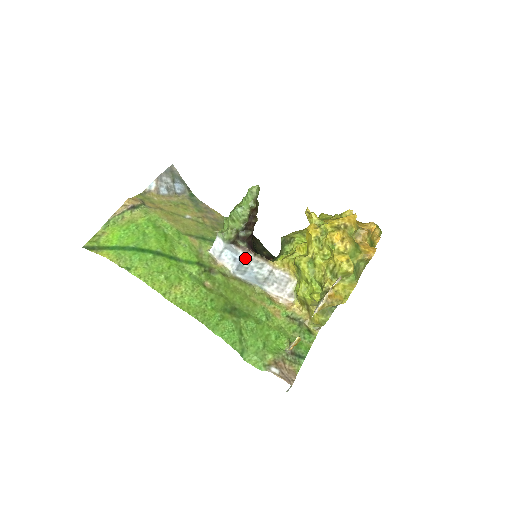
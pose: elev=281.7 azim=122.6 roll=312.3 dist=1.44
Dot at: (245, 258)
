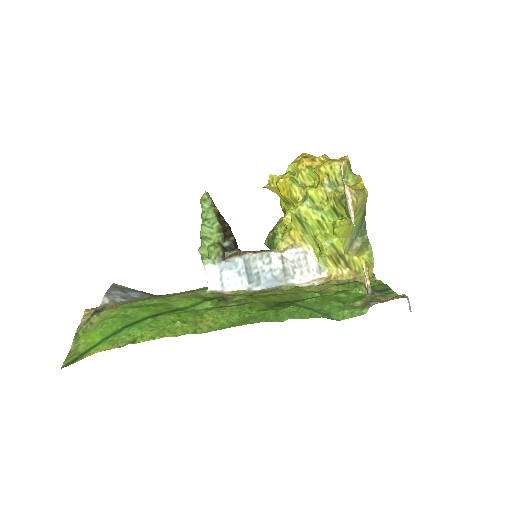
Dot at: (247, 262)
